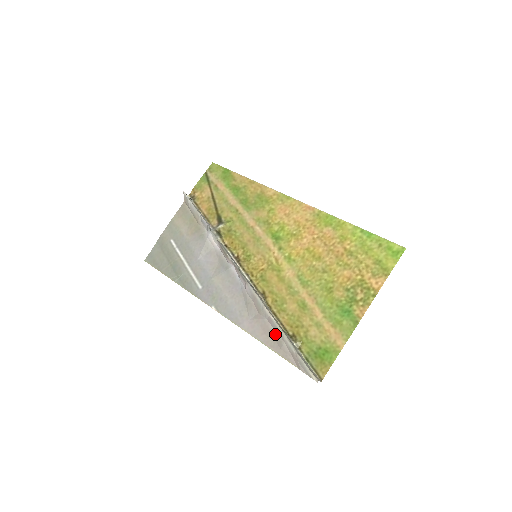
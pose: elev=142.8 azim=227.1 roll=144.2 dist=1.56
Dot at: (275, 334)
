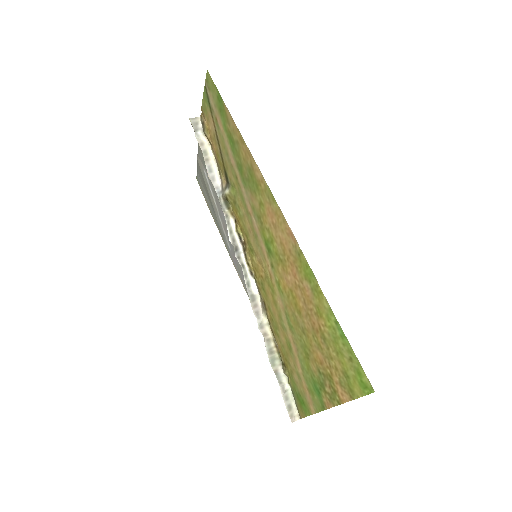
Dot at: occluded
